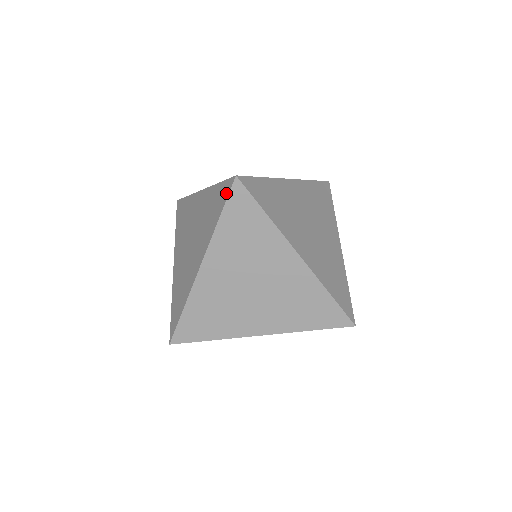
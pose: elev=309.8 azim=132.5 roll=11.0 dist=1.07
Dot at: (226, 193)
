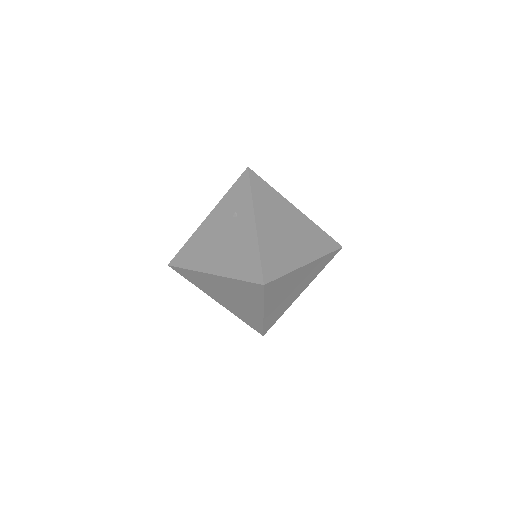
Dot at: (259, 290)
